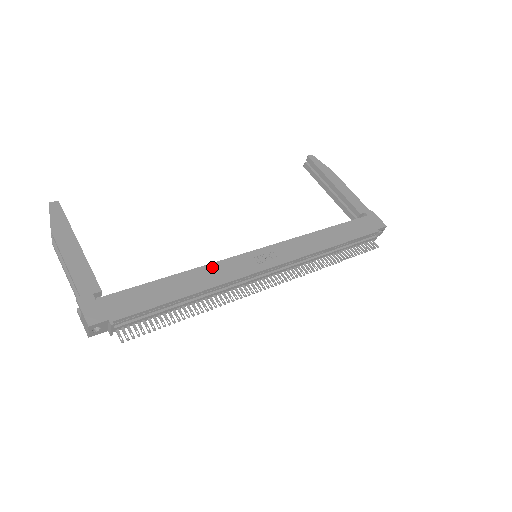
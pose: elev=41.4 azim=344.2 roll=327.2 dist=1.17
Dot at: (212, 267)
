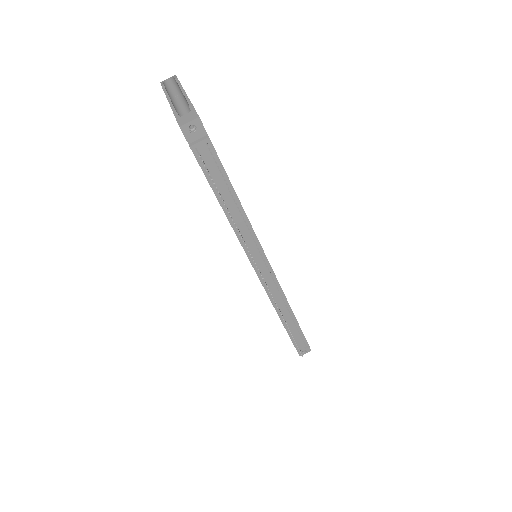
Dot at: occluded
